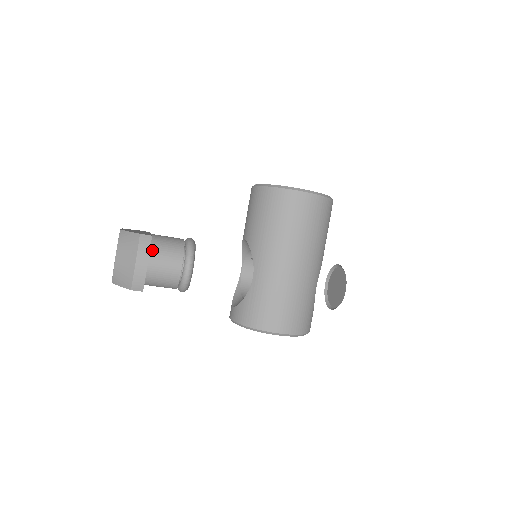
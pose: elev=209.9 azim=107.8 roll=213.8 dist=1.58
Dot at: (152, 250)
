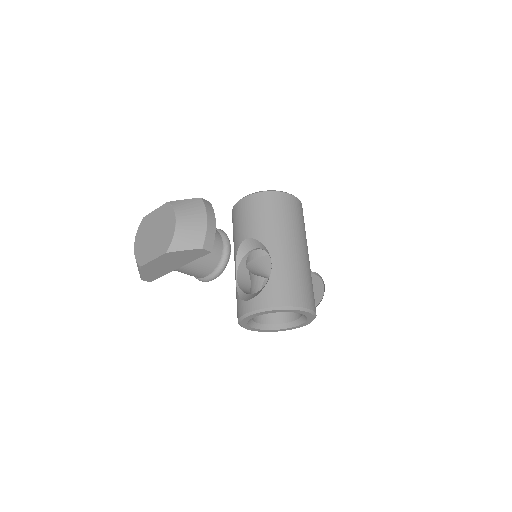
Dot at: occluded
